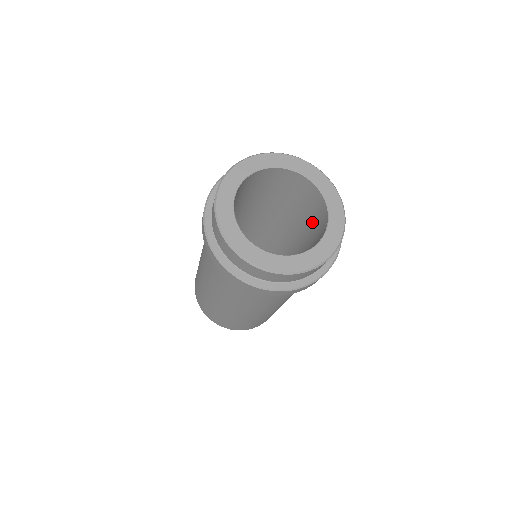
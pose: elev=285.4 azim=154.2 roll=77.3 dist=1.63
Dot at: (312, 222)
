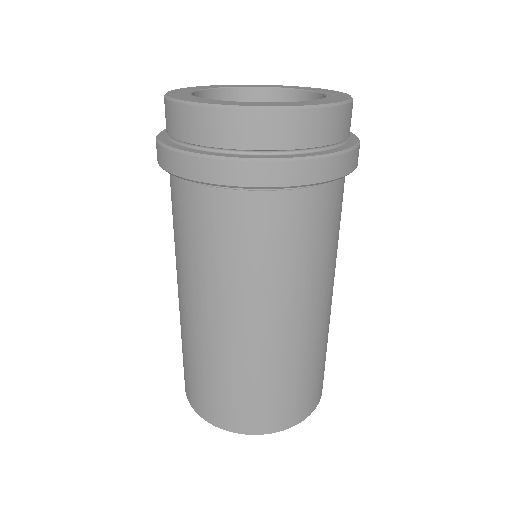
Dot at: occluded
